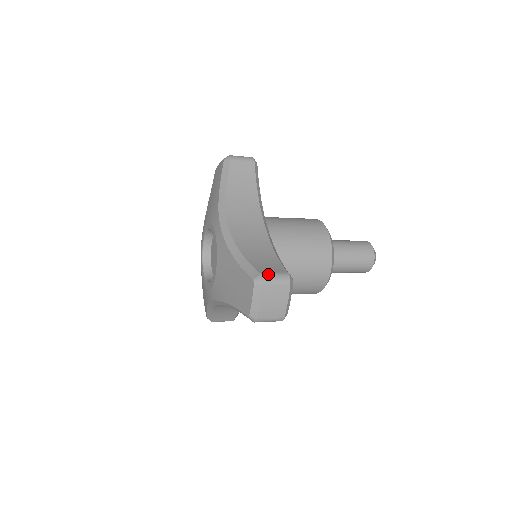
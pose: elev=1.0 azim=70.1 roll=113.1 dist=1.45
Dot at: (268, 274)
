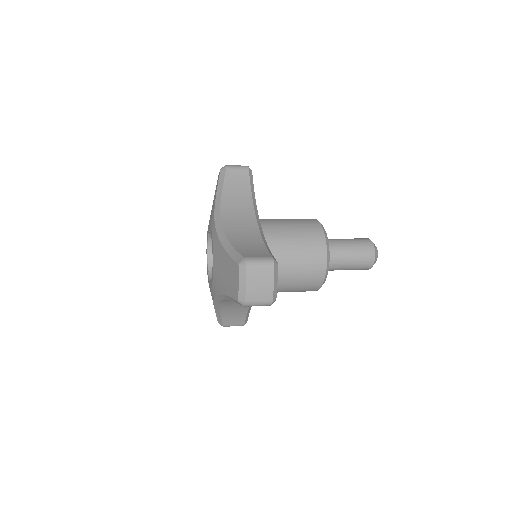
Dot at: (252, 258)
